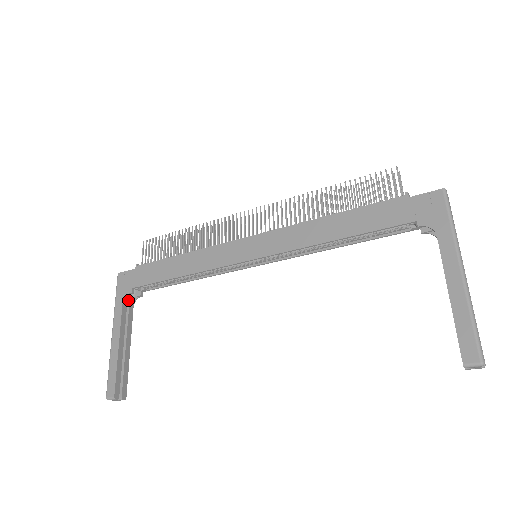
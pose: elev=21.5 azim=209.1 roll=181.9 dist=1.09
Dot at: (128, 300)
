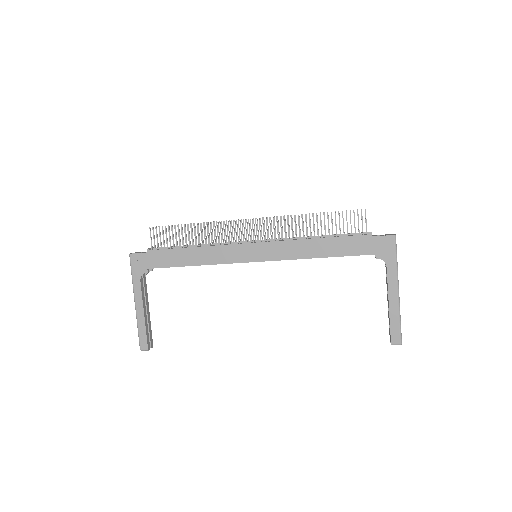
Dot at: (142, 275)
